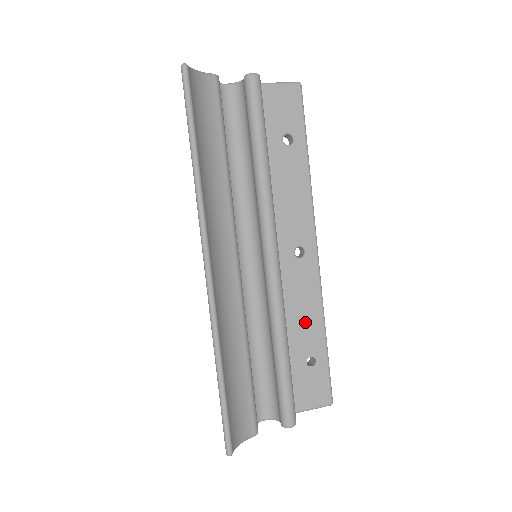
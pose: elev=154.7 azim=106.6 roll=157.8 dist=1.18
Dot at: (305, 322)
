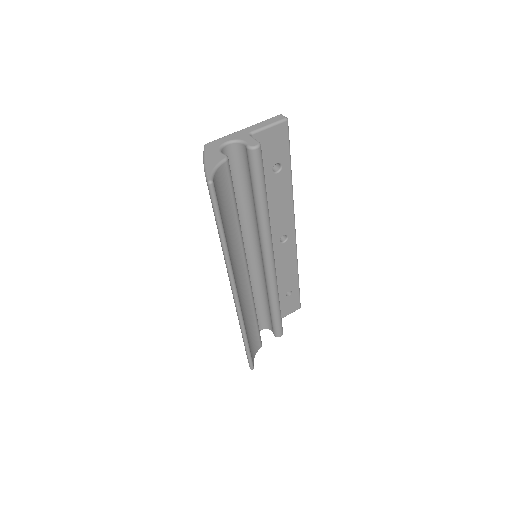
Dot at: (286, 276)
